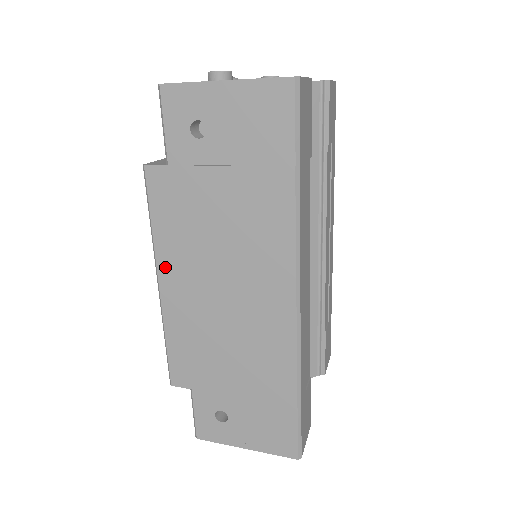
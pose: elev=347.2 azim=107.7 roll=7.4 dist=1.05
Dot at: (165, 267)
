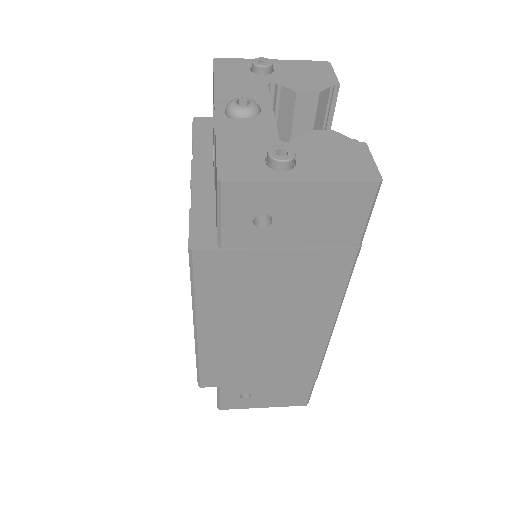
Dot at: (206, 320)
